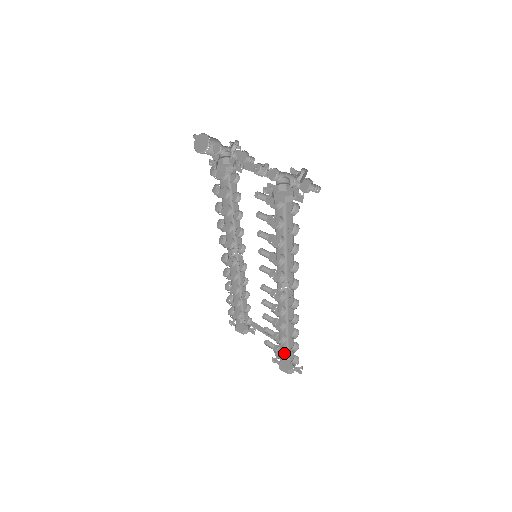
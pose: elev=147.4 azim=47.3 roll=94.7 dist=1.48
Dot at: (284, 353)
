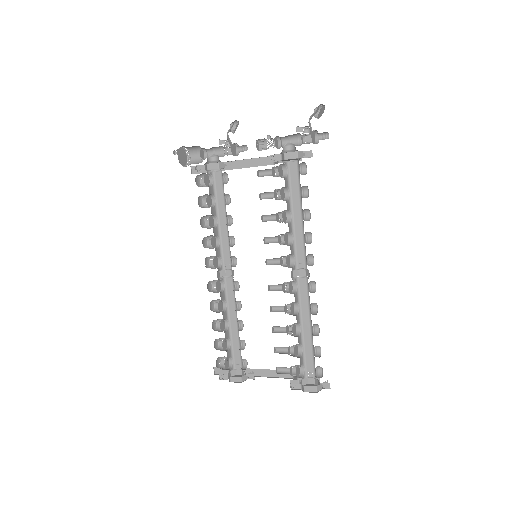
Dot at: (302, 374)
